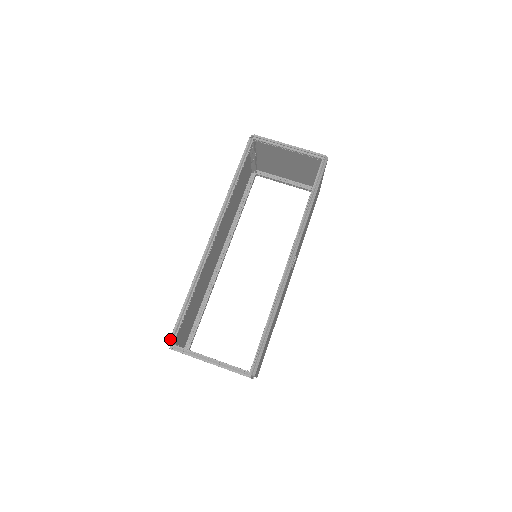
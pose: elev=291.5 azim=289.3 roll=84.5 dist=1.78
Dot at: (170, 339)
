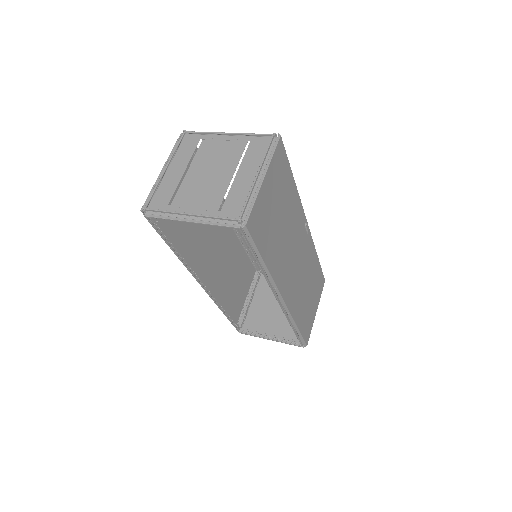
Dot at: occluded
